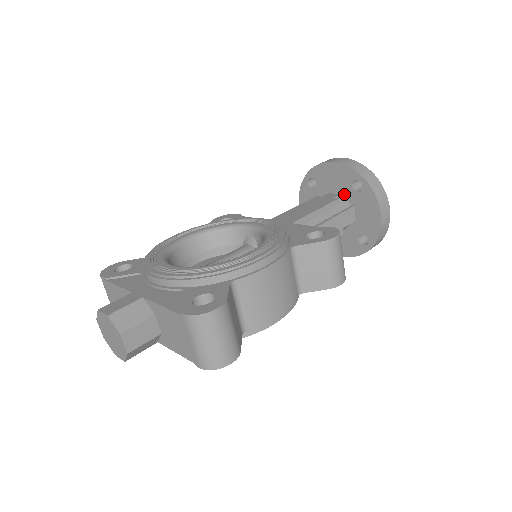
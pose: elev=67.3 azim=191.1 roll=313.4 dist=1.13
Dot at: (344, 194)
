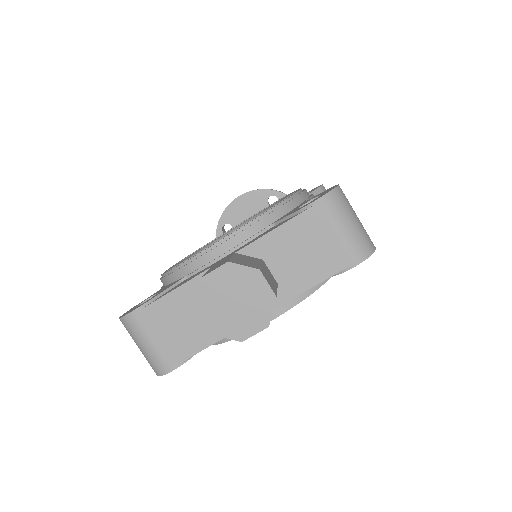
Dot at: occluded
